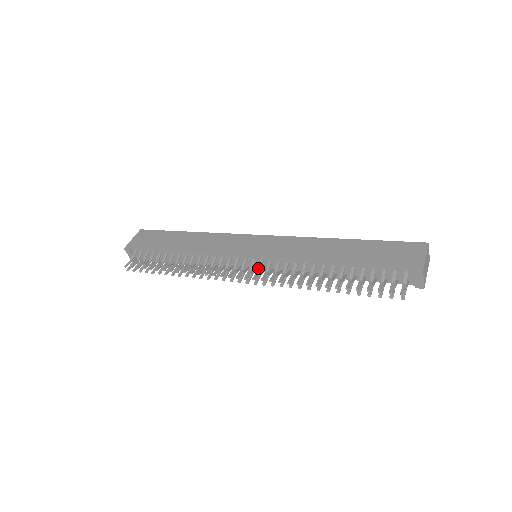
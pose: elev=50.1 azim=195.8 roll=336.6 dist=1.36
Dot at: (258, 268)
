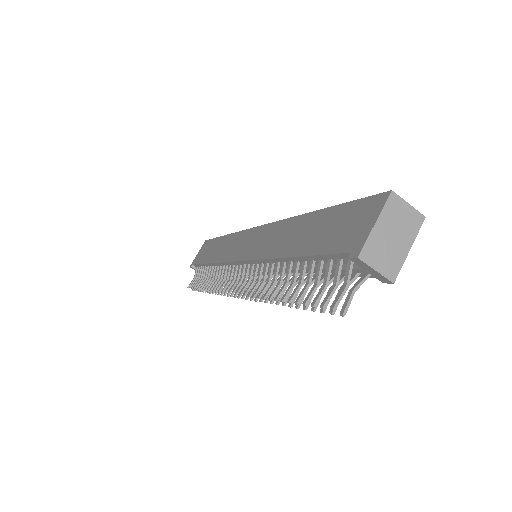
Dot at: (244, 276)
